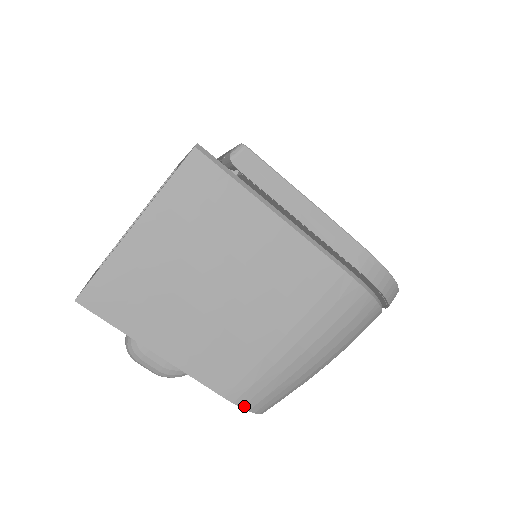
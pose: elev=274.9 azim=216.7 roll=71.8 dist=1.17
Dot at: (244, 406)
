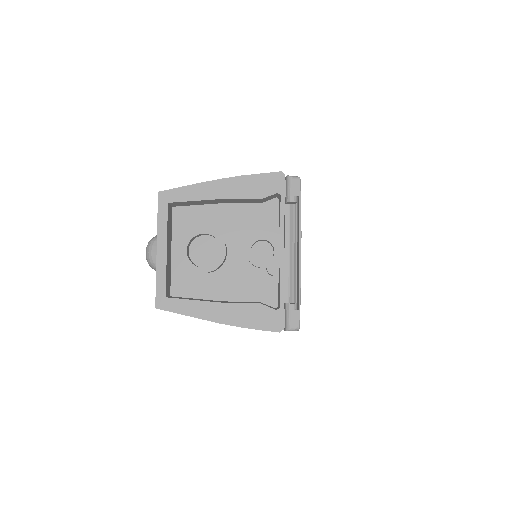
Dot at: occluded
